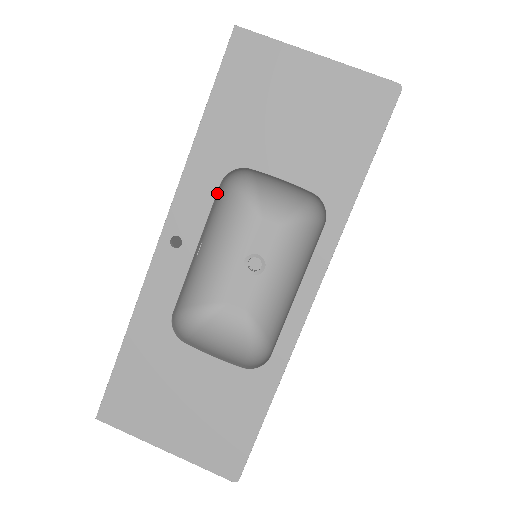
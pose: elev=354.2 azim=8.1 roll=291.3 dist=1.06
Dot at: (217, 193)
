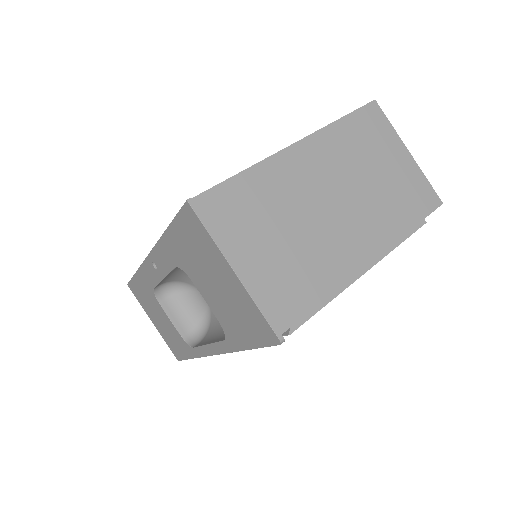
Dot at: (175, 268)
